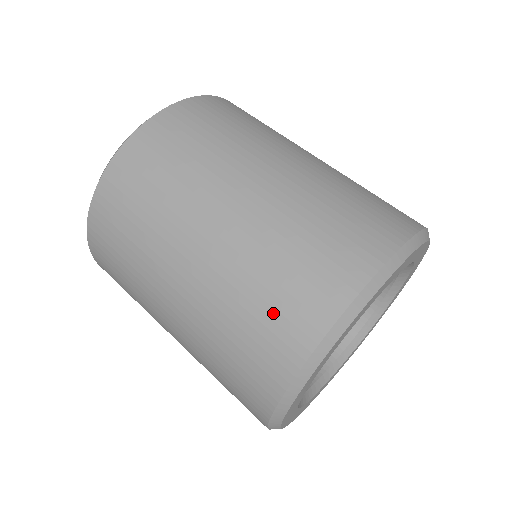
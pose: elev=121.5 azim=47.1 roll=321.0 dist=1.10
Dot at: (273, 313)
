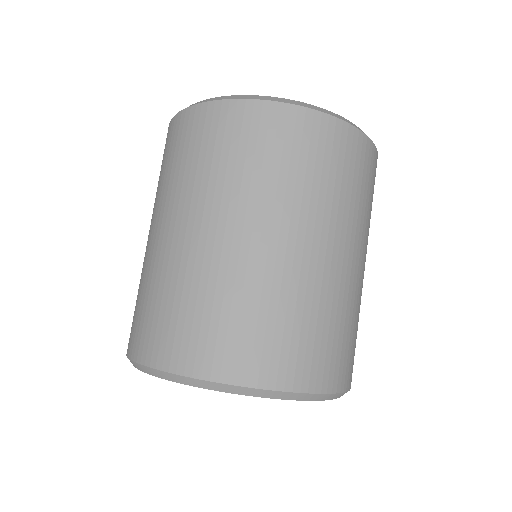
Dot at: (241, 335)
